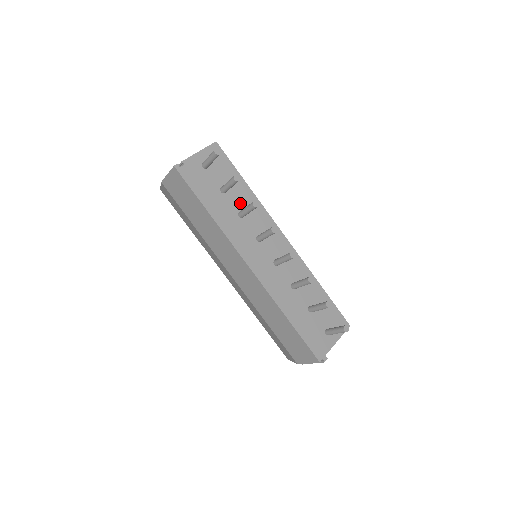
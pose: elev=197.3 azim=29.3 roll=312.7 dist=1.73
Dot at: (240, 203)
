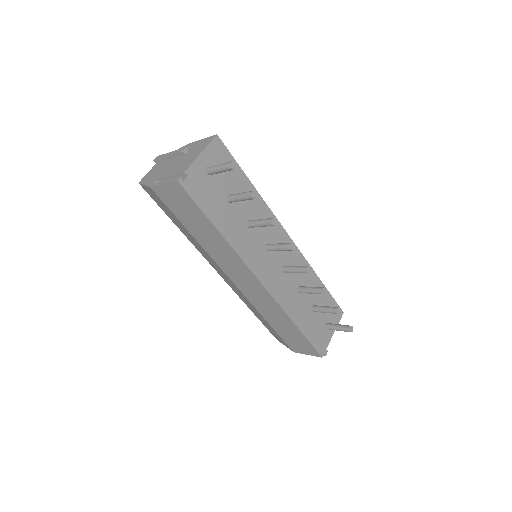
Dot at: (247, 210)
